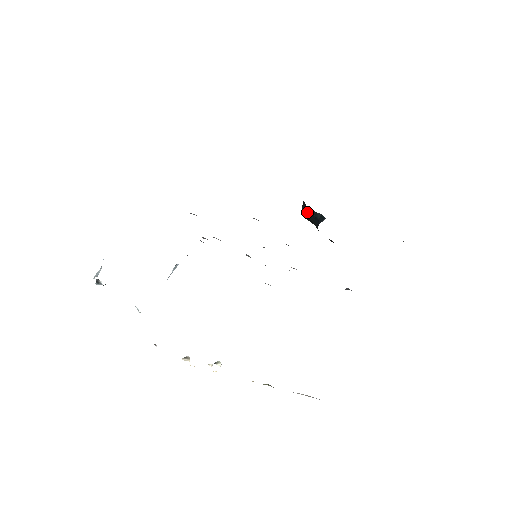
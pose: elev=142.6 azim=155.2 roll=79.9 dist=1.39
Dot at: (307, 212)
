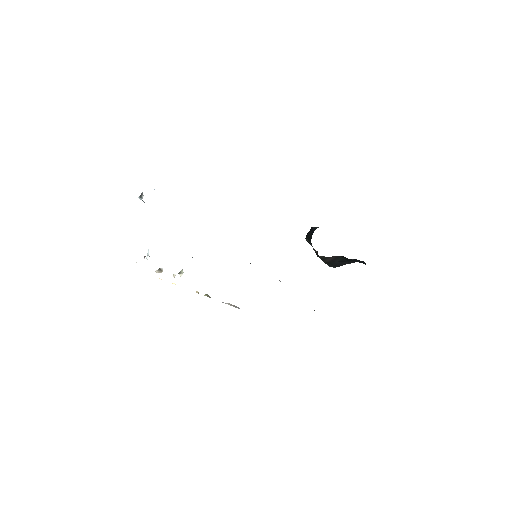
Dot at: (309, 231)
